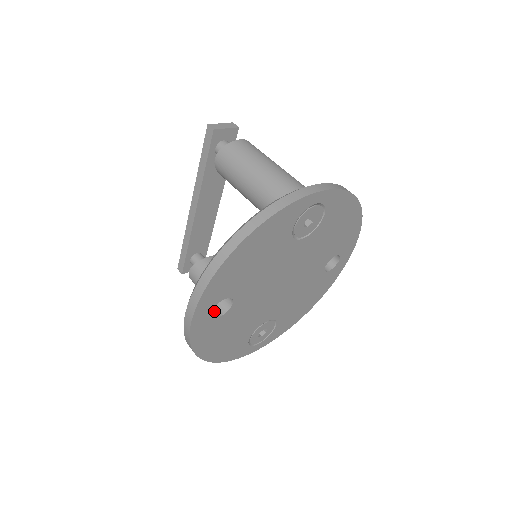
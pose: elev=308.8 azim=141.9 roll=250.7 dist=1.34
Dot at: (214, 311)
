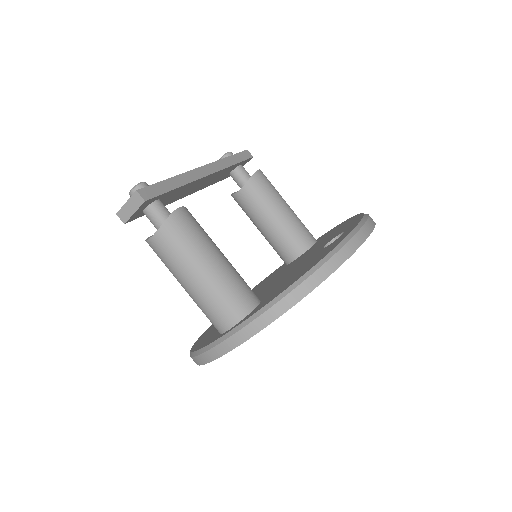
Dot at: occluded
